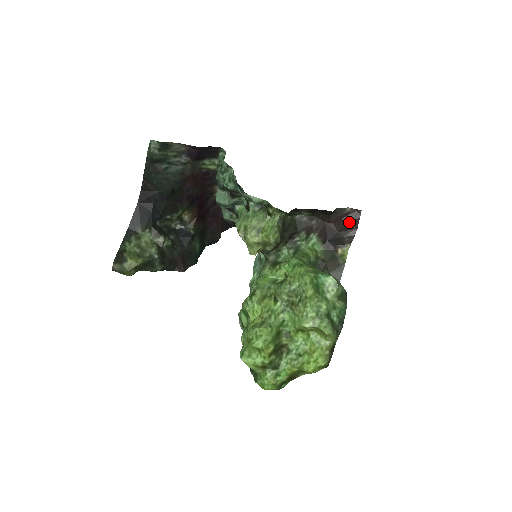
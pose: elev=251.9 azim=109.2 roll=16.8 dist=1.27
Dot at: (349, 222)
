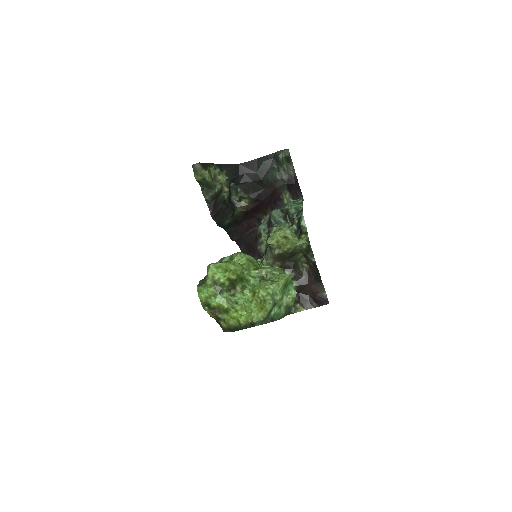
Dot at: (318, 300)
